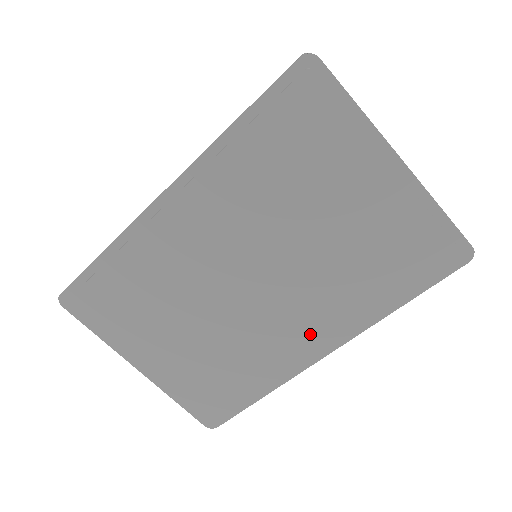
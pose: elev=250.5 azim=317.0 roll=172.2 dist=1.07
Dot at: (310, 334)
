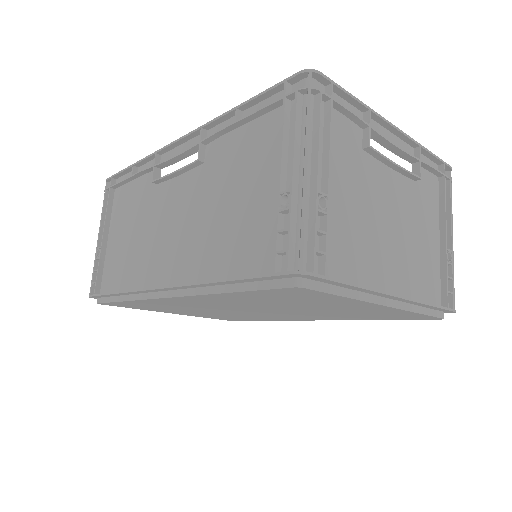
Dot at: (306, 318)
